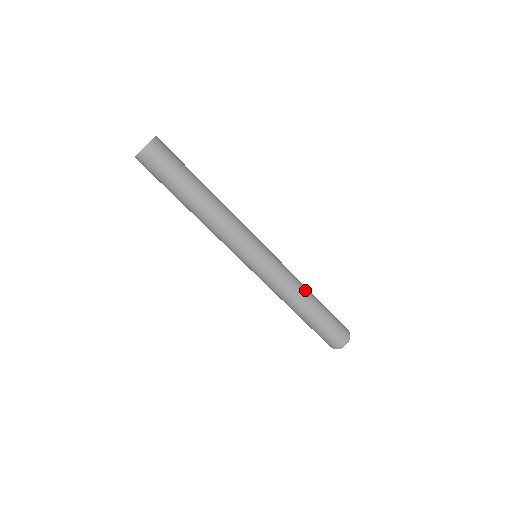
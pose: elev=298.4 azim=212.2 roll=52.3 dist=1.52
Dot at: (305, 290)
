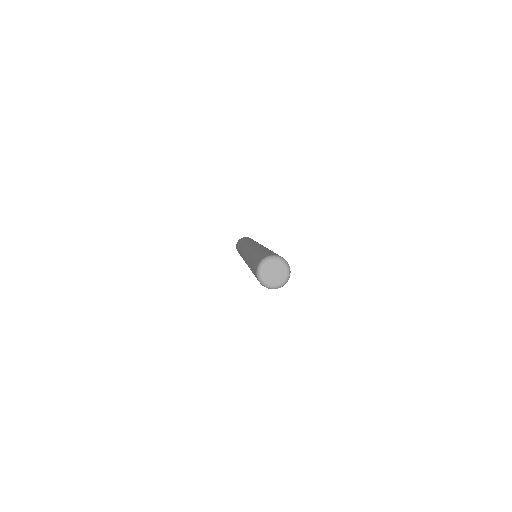
Dot at: occluded
